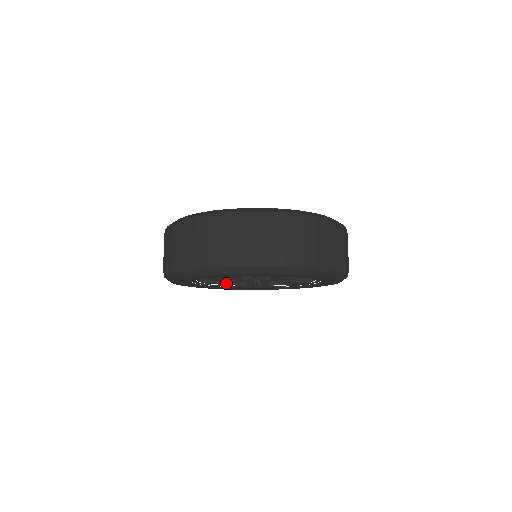
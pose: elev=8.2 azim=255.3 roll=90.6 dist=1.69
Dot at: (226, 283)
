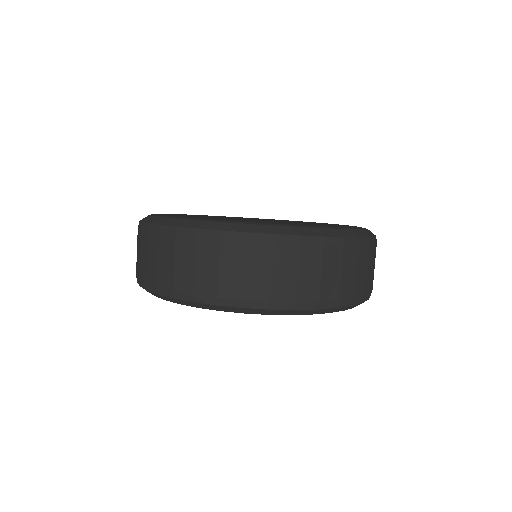
Dot at: occluded
